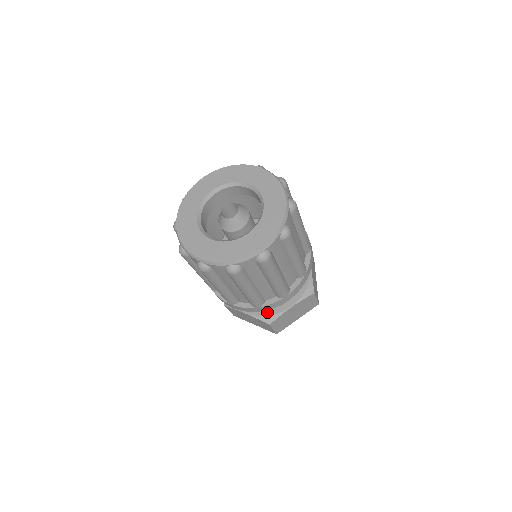
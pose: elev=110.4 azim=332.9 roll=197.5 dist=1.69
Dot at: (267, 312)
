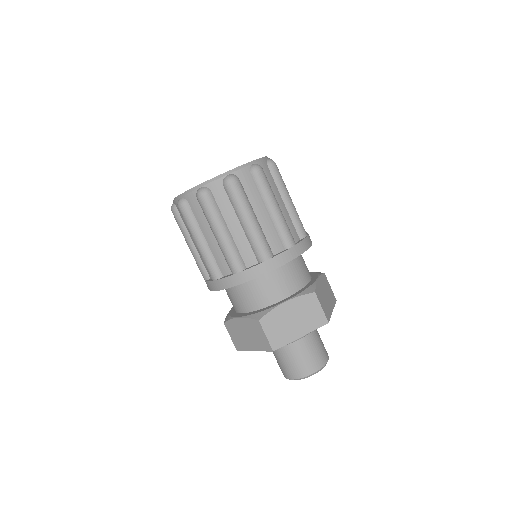
Dot at: (259, 310)
